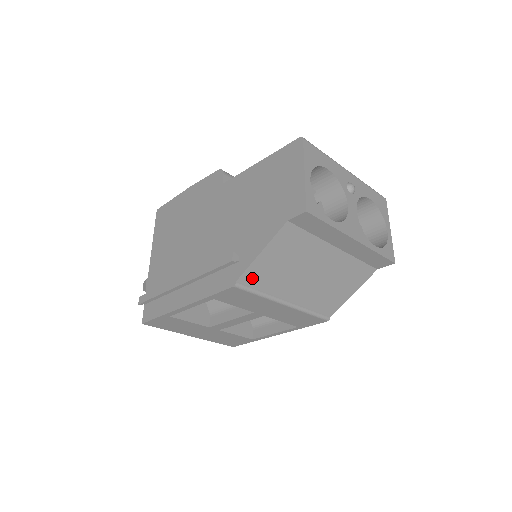
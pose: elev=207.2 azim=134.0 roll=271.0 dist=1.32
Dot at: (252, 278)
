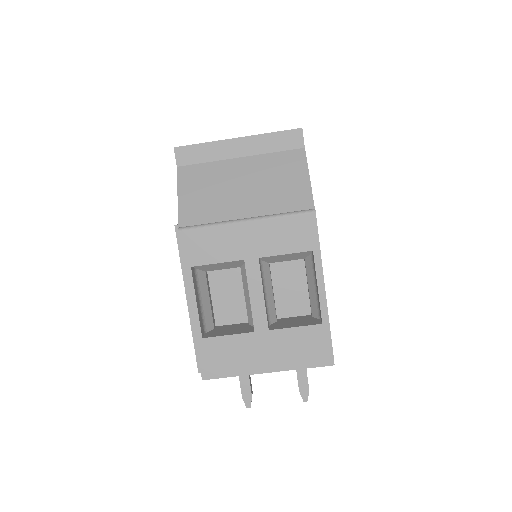
Dot at: (190, 218)
